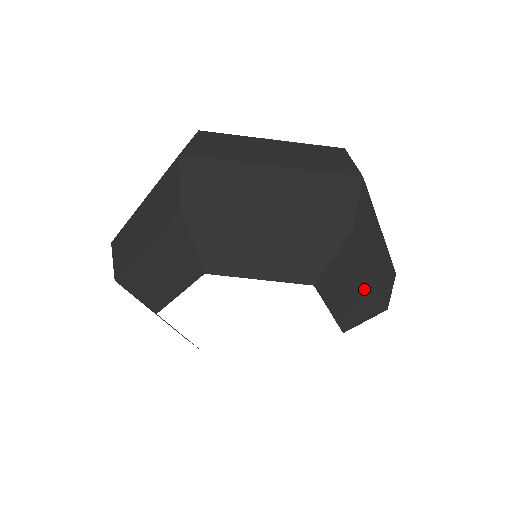
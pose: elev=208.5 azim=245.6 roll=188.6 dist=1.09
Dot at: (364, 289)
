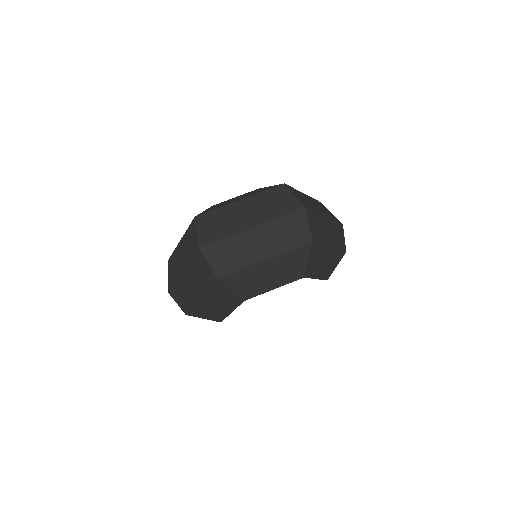
Dot at: (330, 256)
